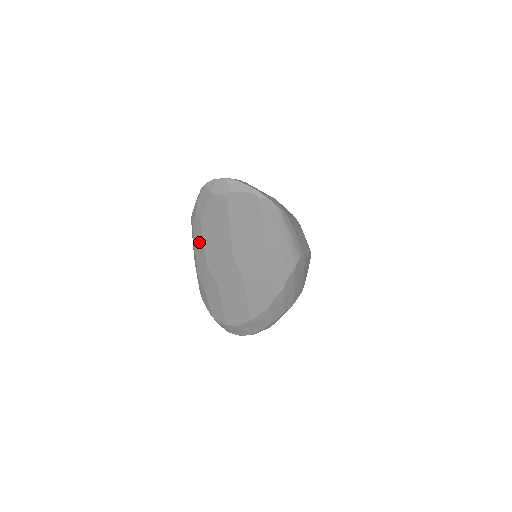
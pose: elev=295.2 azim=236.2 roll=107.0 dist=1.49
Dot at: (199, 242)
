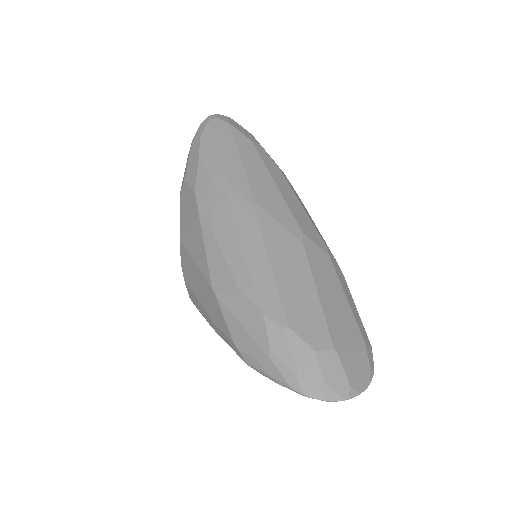
Dot at: occluded
